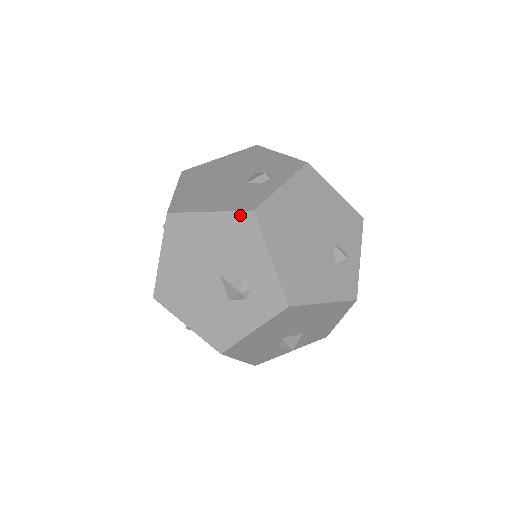
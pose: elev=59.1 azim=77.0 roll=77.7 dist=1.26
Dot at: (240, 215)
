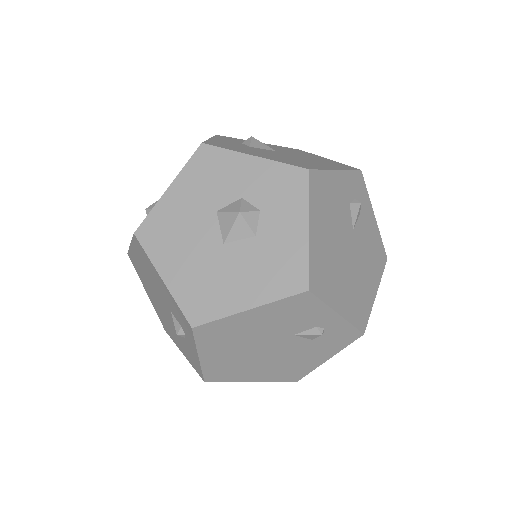
Dot at: occluded
